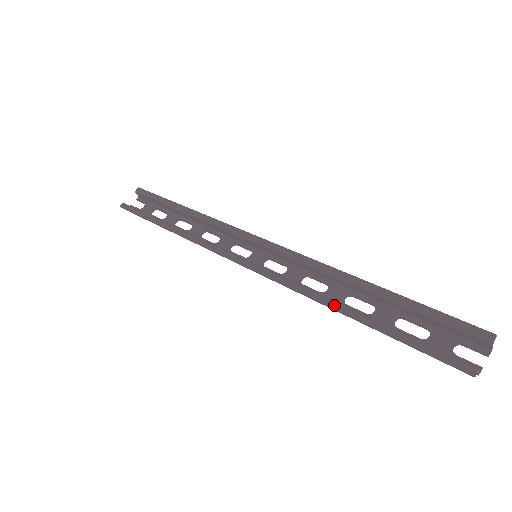
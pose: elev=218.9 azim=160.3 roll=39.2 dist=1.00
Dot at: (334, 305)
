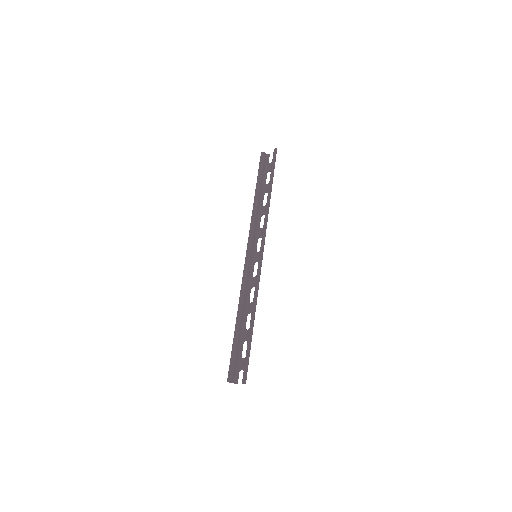
Dot at: (239, 312)
